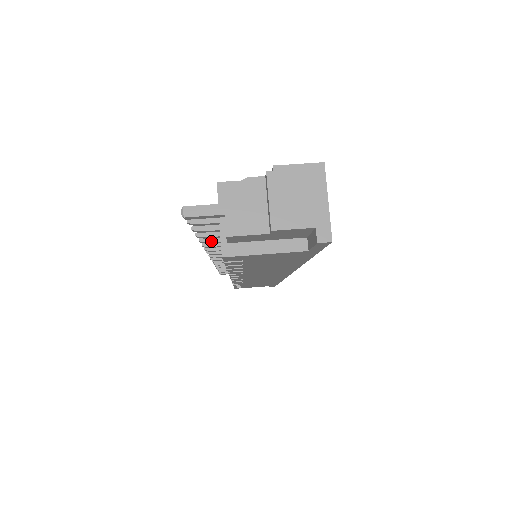
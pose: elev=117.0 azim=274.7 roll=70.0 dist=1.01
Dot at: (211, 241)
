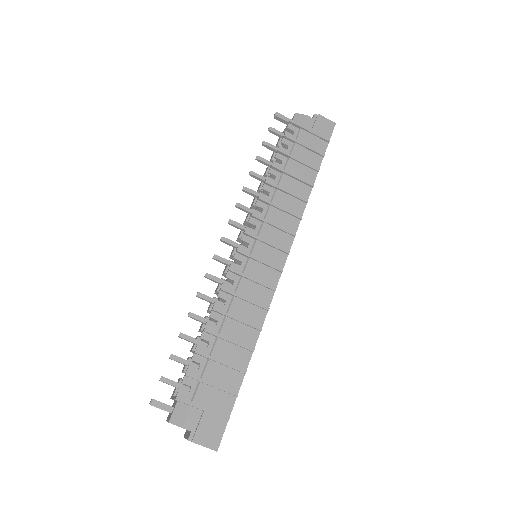
Dot at: occluded
